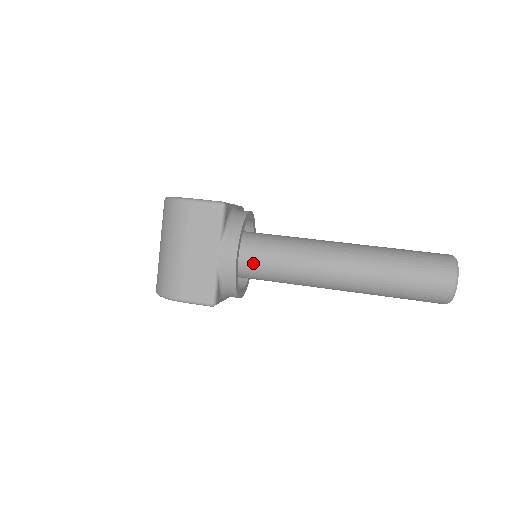
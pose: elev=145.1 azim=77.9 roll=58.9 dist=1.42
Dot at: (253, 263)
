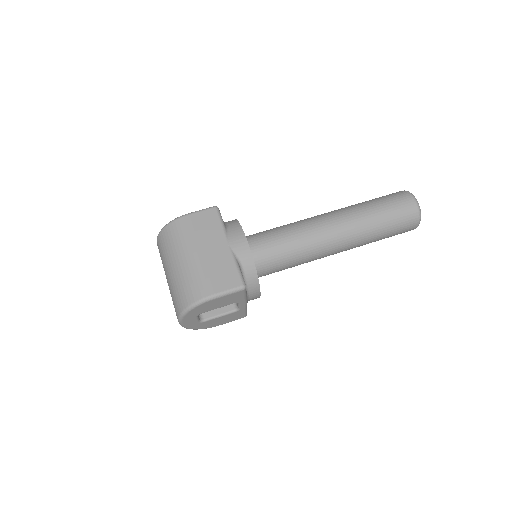
Dot at: (259, 250)
